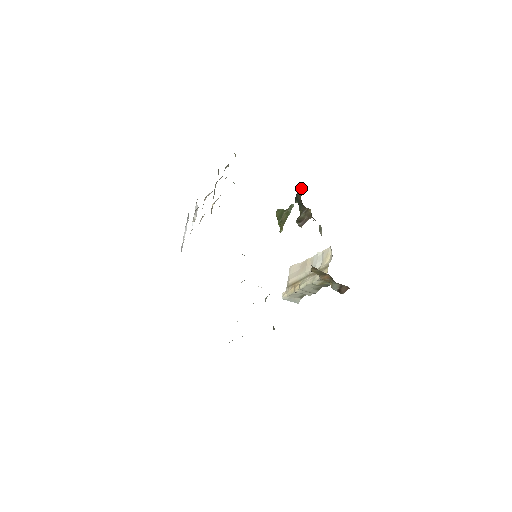
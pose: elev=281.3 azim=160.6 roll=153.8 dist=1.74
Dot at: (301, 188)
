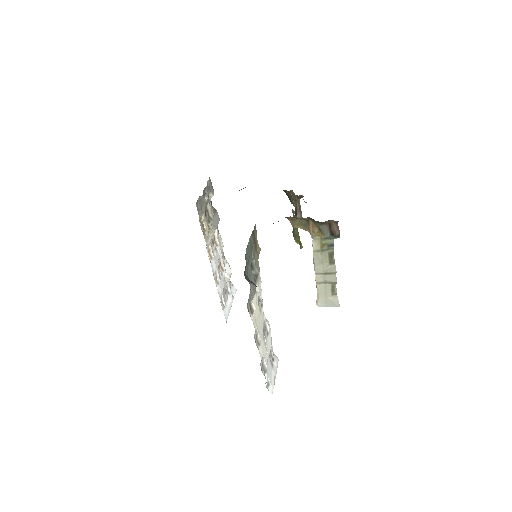
Dot at: occluded
